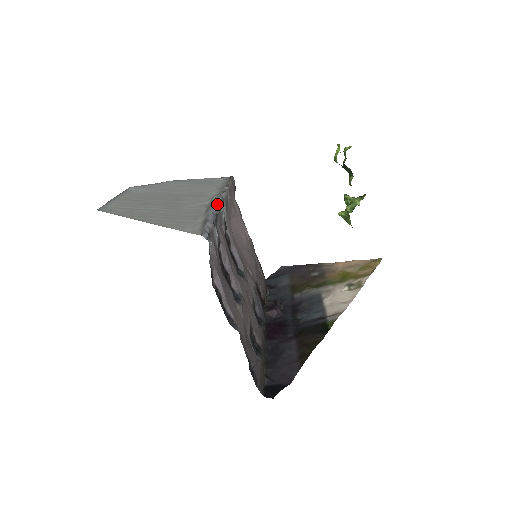
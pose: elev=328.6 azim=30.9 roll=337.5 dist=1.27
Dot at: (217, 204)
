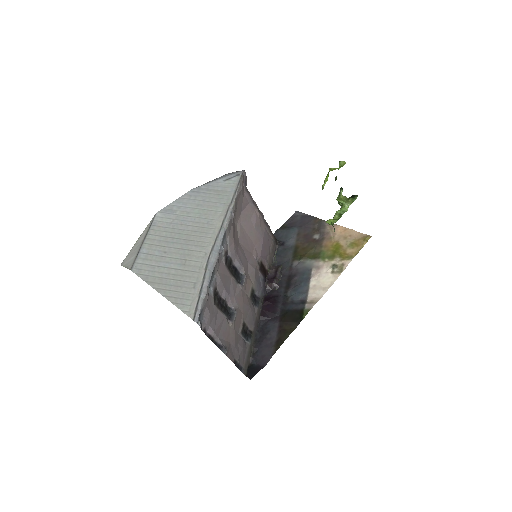
Dot at: (217, 249)
